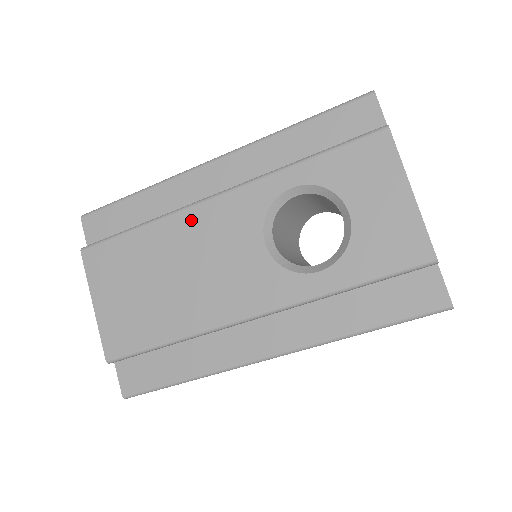
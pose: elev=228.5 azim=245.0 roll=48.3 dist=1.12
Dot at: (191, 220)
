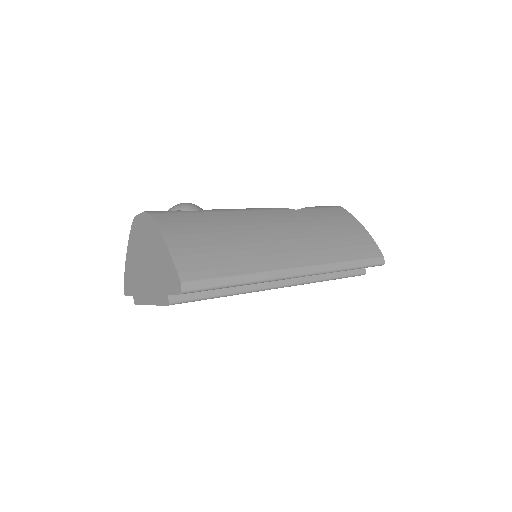
Dot at: occluded
